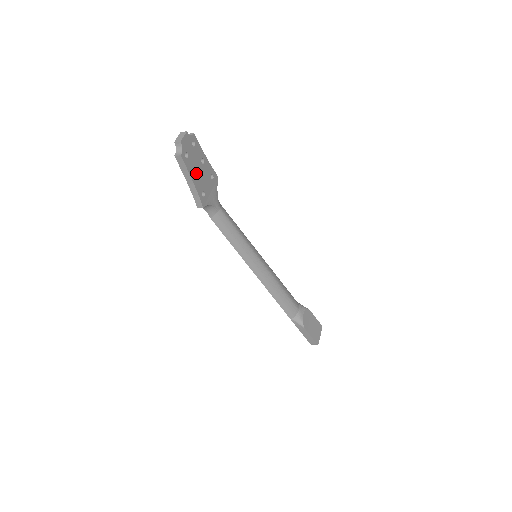
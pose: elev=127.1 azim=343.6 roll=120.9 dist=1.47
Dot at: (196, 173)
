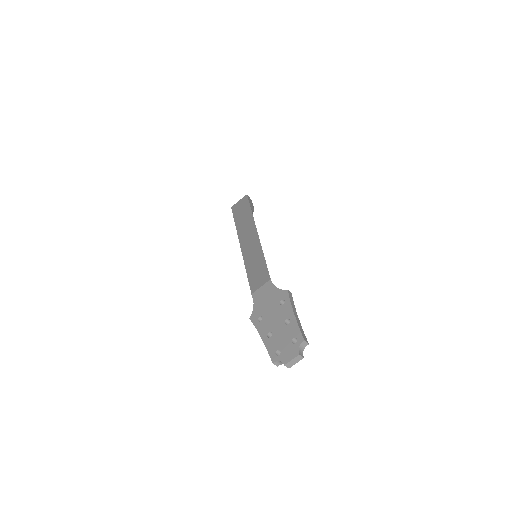
Dot at: occluded
